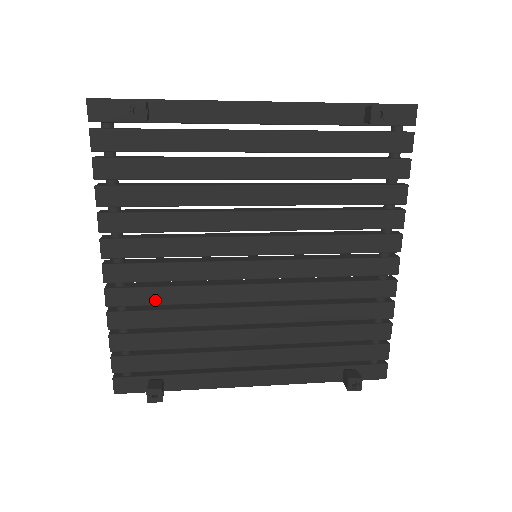
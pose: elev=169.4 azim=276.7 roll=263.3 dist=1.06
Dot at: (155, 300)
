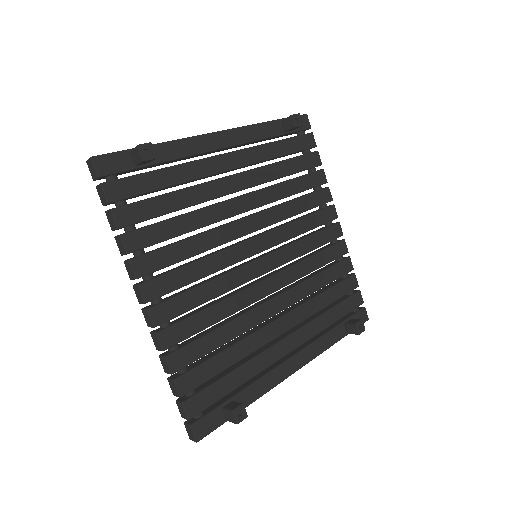
Dot at: (201, 325)
